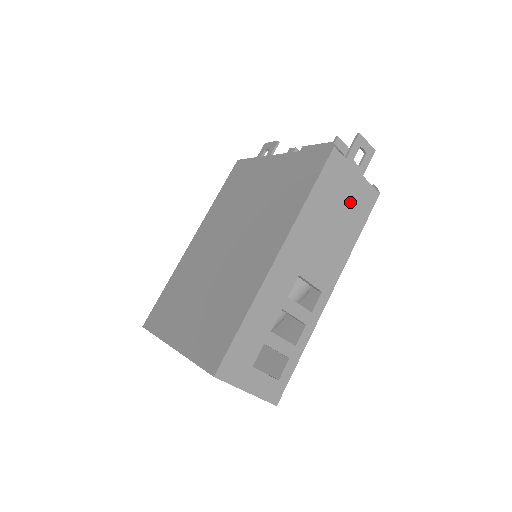
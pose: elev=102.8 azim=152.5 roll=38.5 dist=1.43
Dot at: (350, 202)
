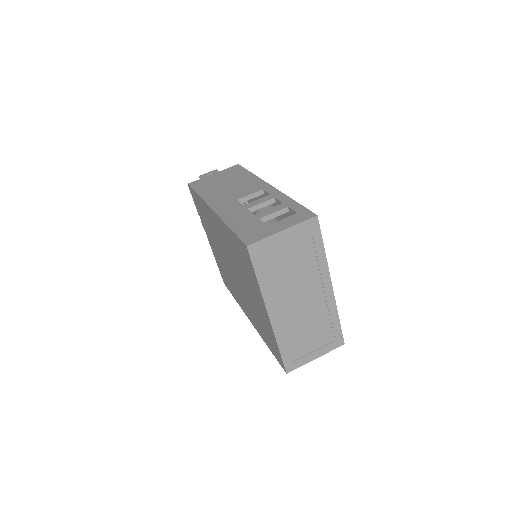
Dot at: (226, 177)
